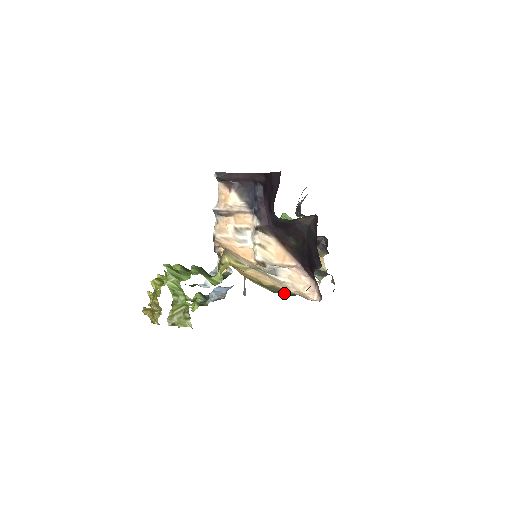
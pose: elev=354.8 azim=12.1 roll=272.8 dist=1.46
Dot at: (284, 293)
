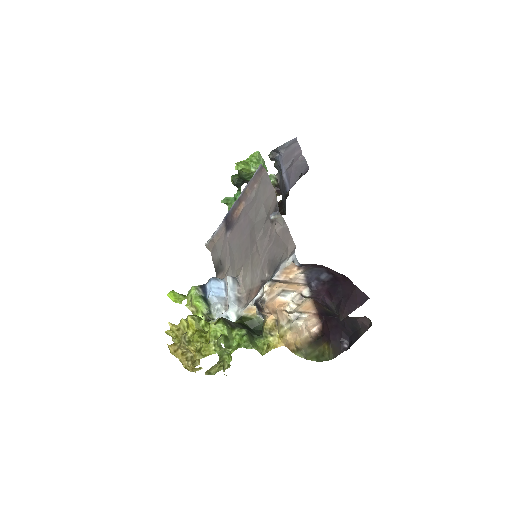
Dot at: (311, 354)
